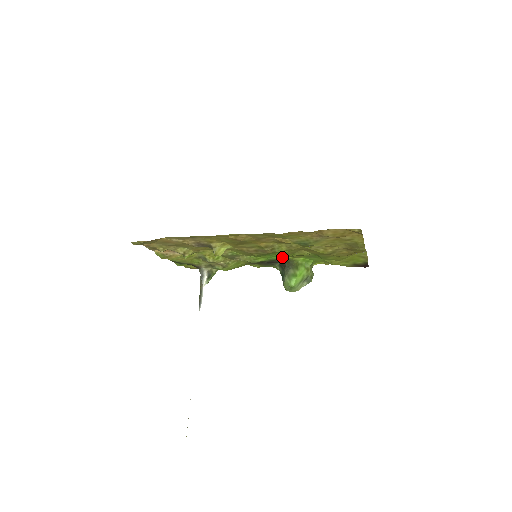
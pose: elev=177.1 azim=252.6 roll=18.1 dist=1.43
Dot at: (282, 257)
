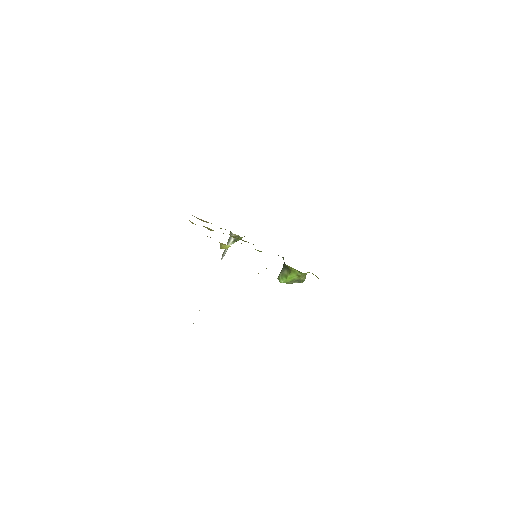
Dot at: occluded
